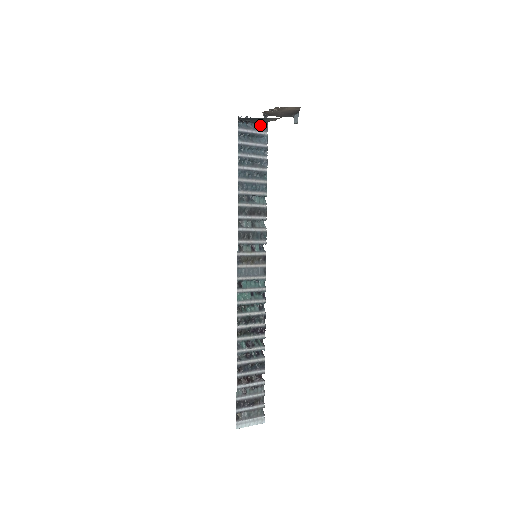
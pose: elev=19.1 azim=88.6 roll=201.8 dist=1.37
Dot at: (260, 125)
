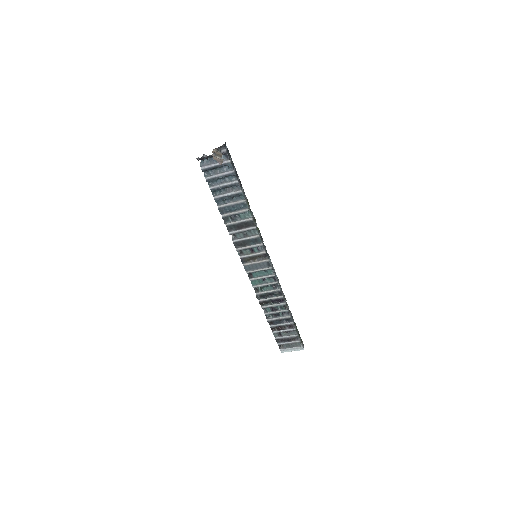
Dot at: occluded
